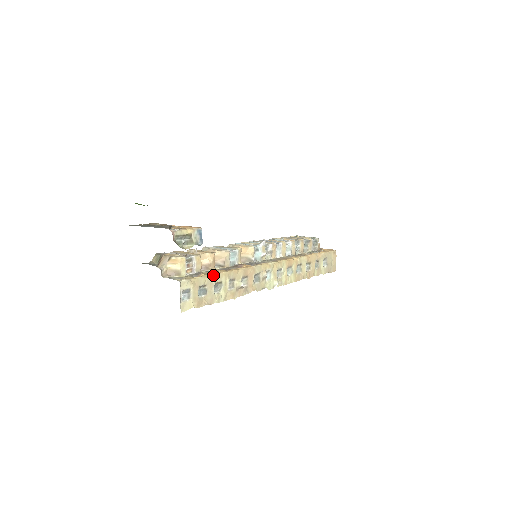
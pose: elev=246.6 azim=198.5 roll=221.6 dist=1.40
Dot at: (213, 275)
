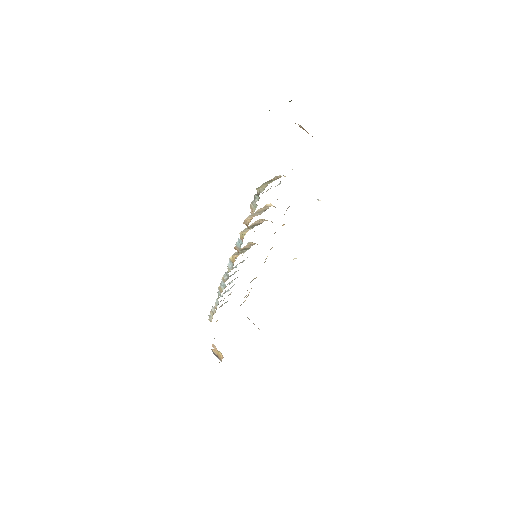
Dot at: occluded
